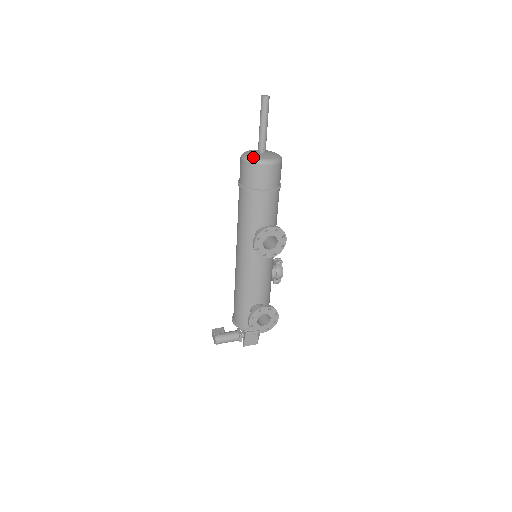
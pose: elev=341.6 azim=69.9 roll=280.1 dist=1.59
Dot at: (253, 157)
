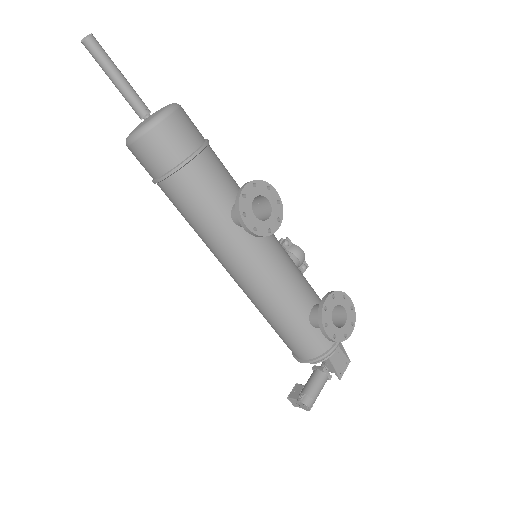
Dot at: (142, 125)
